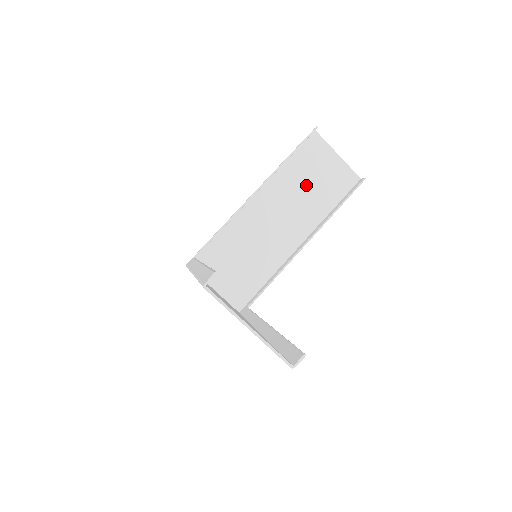
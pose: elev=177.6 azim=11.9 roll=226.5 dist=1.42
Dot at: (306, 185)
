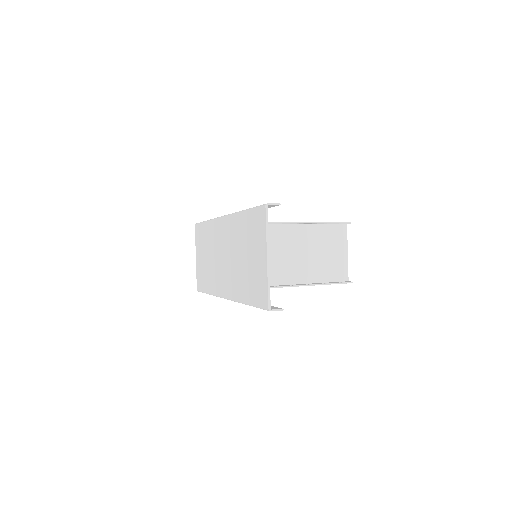
Dot at: (314, 251)
